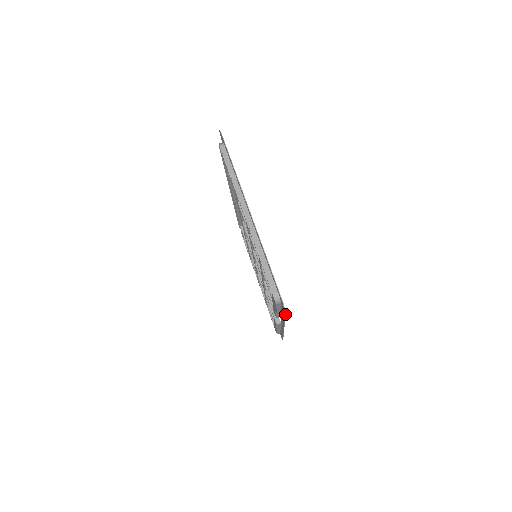
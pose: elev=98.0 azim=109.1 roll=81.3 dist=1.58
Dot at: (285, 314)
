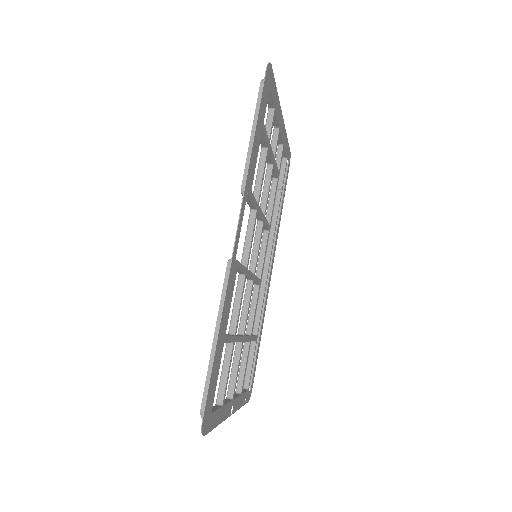
Dot at: (263, 85)
